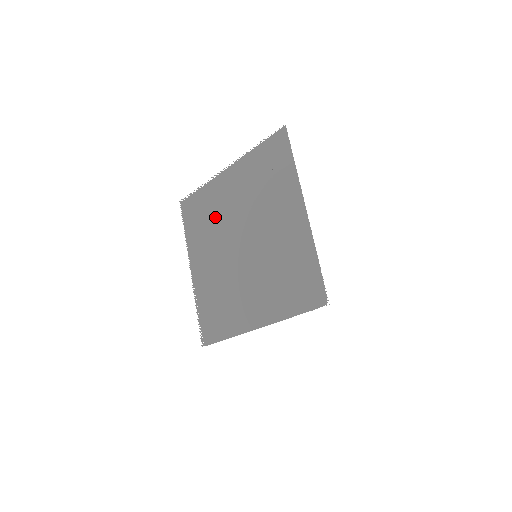
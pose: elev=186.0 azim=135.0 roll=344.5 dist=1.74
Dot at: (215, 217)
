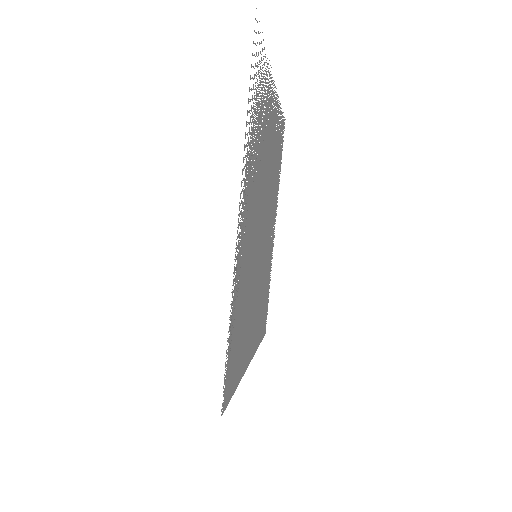
Dot at: (273, 162)
